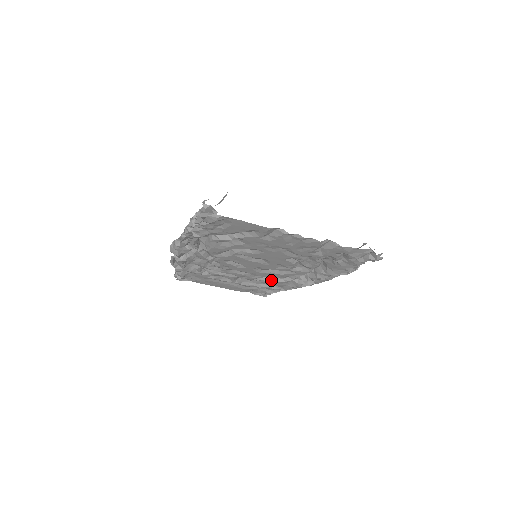
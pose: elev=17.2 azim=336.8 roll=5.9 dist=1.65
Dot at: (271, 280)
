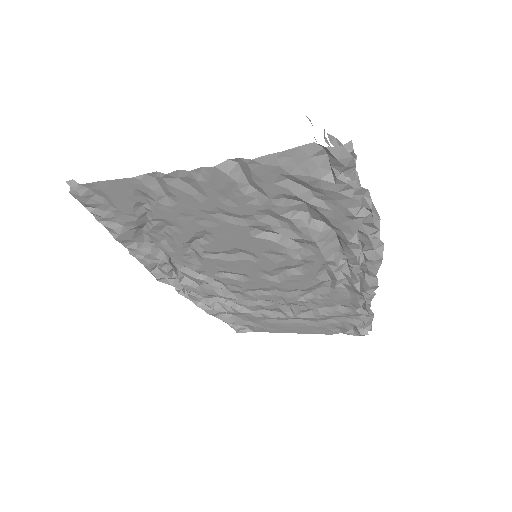
Dot at: (320, 295)
